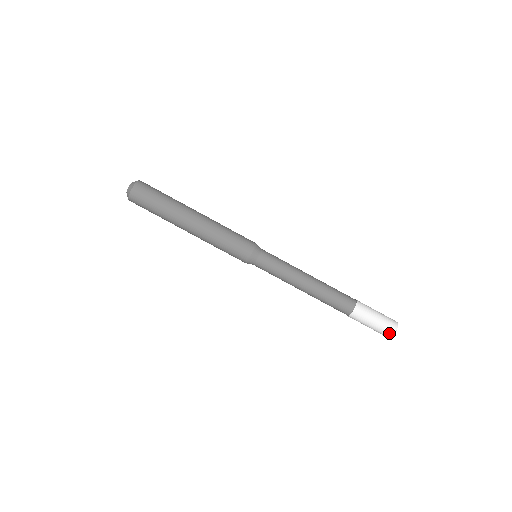
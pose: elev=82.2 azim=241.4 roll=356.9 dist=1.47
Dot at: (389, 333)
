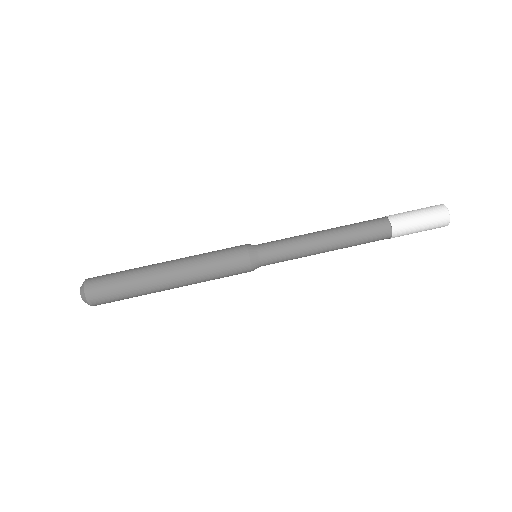
Dot at: (442, 226)
